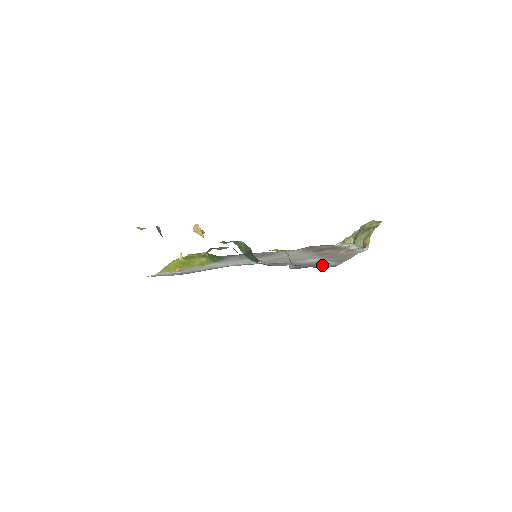
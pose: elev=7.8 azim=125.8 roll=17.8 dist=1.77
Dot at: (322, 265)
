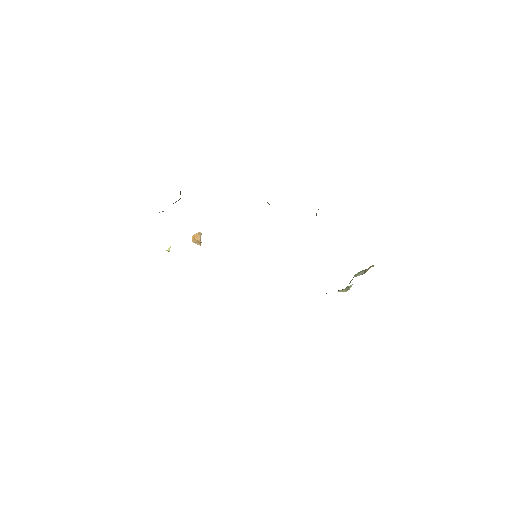
Dot at: occluded
